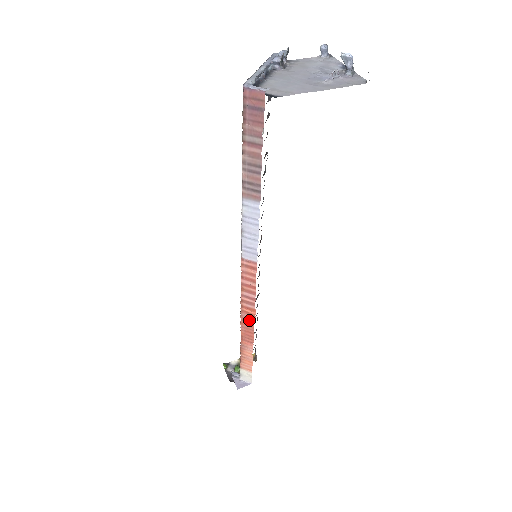
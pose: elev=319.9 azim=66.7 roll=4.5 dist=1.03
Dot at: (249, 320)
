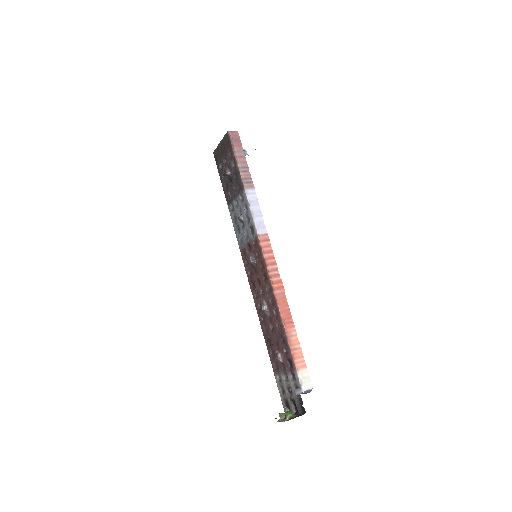
Dot at: (282, 296)
